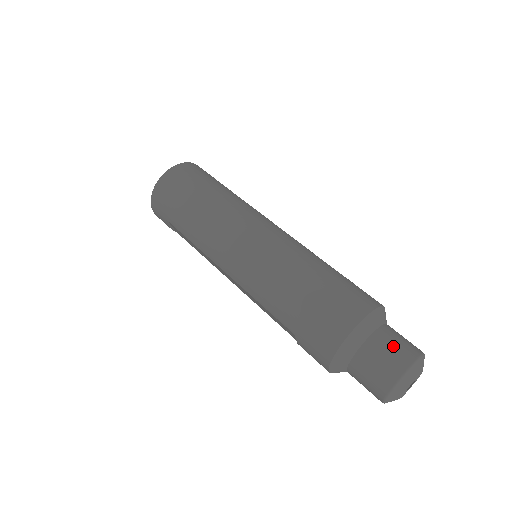
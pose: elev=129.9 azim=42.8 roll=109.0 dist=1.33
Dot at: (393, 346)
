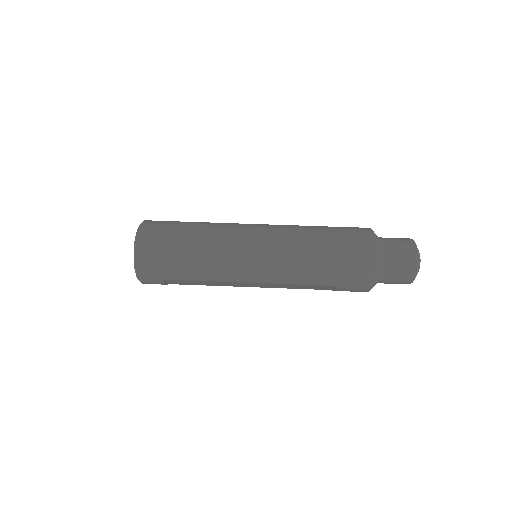
Dot at: (399, 247)
